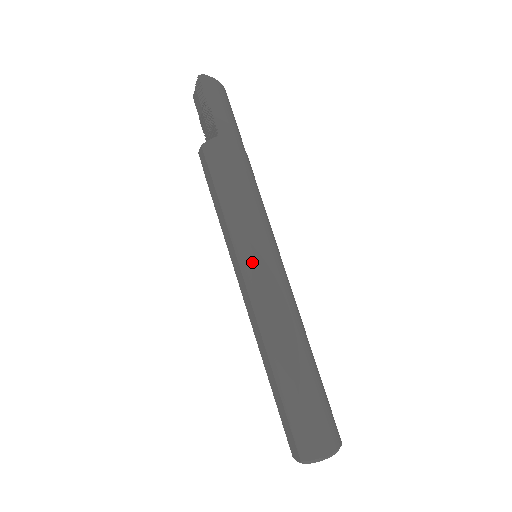
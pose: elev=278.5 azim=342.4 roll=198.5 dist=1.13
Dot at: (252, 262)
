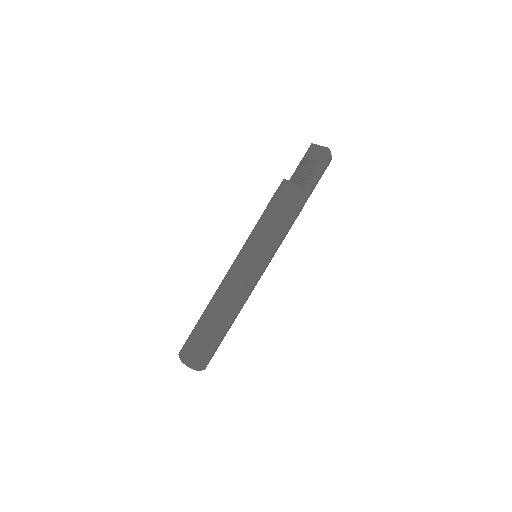
Dot at: (254, 262)
